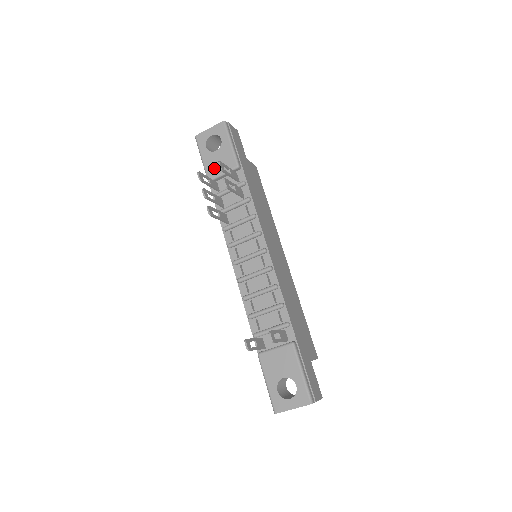
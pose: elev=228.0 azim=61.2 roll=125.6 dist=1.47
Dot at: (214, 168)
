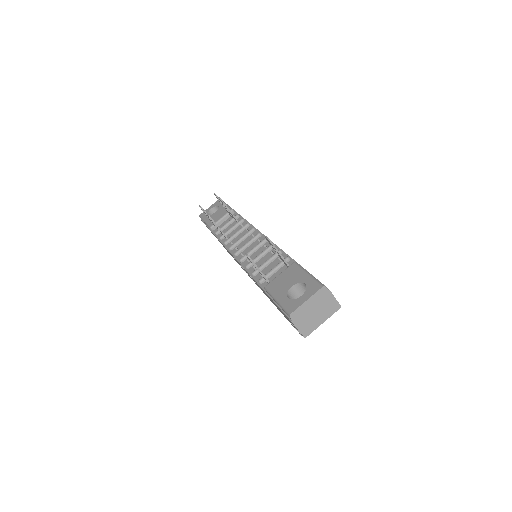
Dot at: (214, 219)
